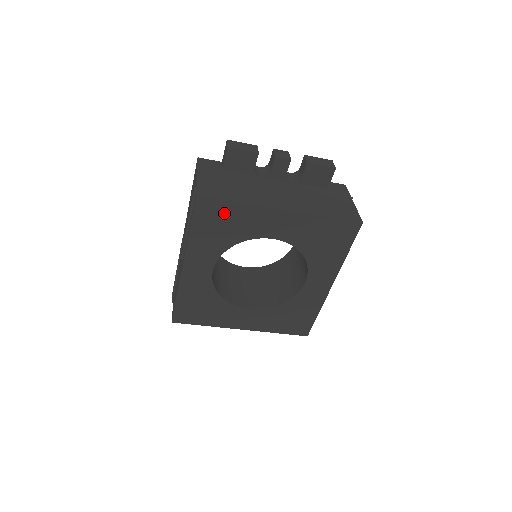
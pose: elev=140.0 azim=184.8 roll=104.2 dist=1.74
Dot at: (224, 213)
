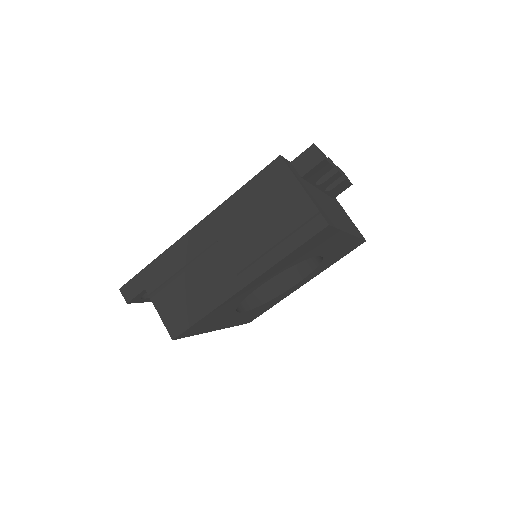
Dot at: (323, 239)
